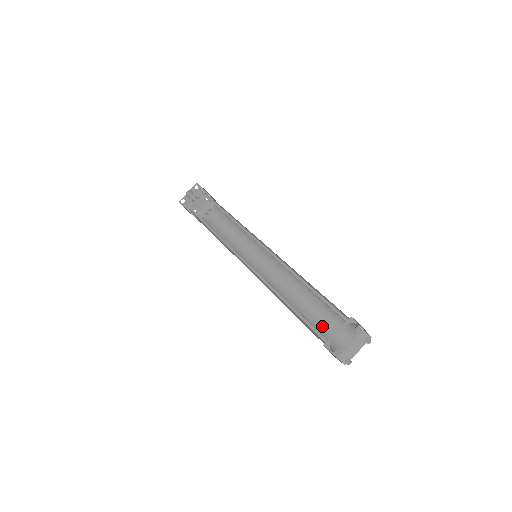
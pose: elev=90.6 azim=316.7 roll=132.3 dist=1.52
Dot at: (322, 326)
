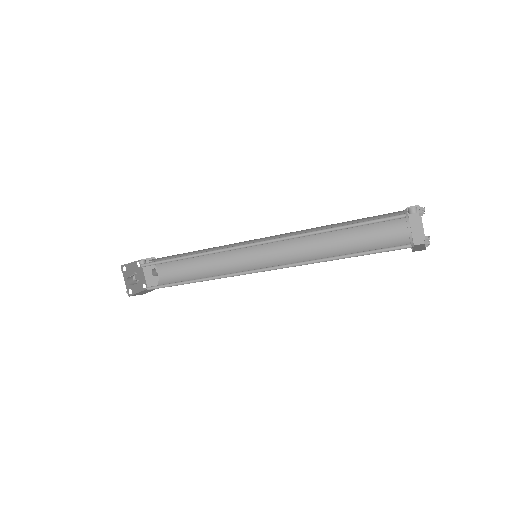
Dot at: (374, 240)
